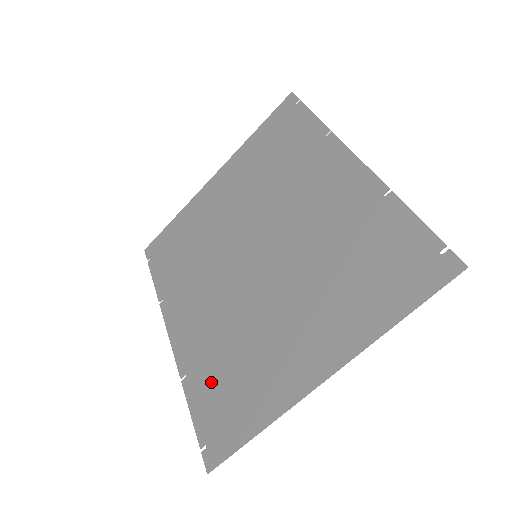
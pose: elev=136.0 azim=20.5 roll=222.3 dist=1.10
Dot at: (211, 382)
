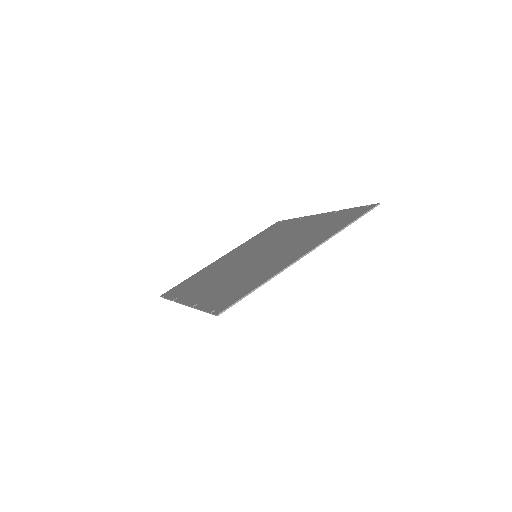
Dot at: (221, 294)
